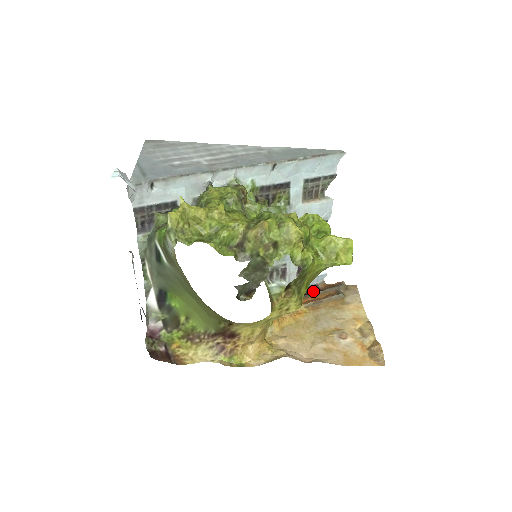
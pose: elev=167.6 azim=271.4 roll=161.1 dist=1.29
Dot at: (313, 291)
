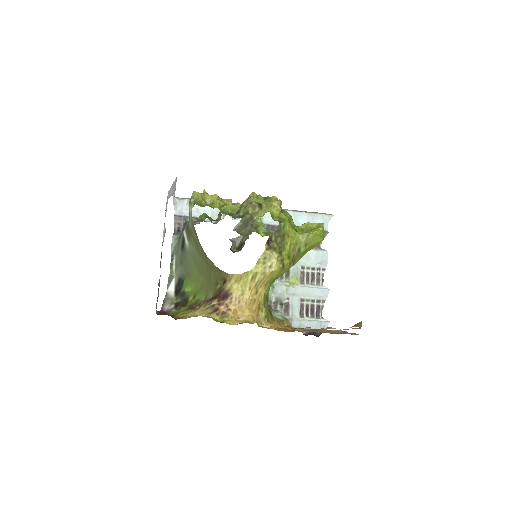
Dot at: (317, 336)
